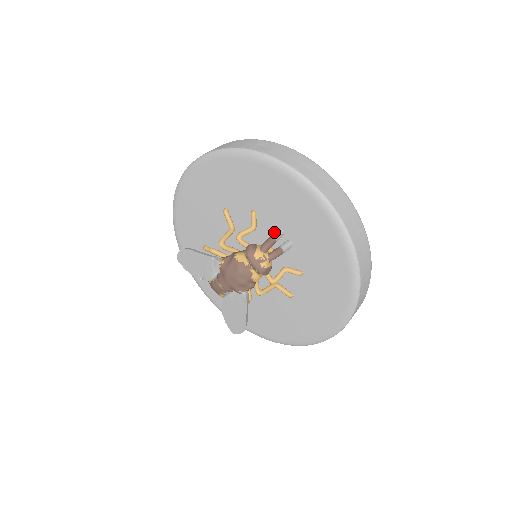
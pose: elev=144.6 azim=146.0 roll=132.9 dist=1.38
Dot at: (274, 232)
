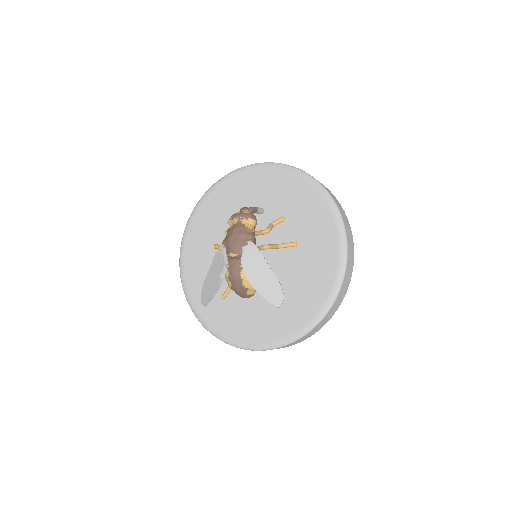
Dot at: occluded
